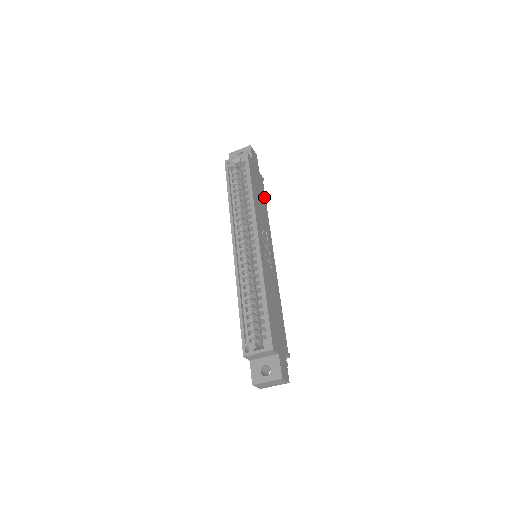
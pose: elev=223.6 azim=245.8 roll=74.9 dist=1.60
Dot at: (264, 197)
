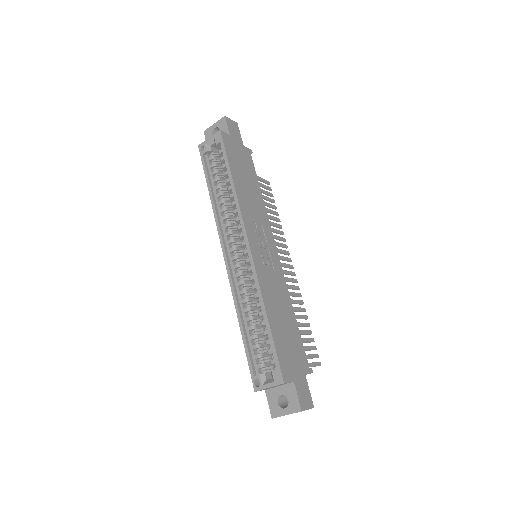
Dot at: (254, 177)
